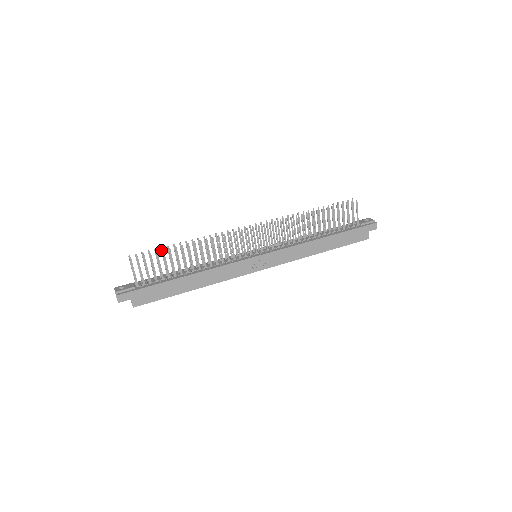
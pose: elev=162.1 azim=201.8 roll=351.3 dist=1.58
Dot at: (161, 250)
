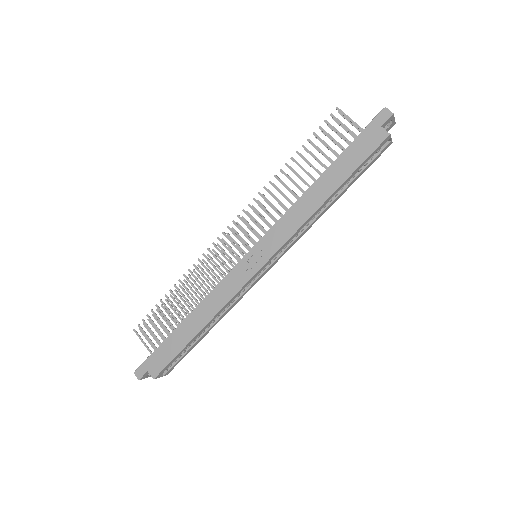
Dot at: (162, 307)
